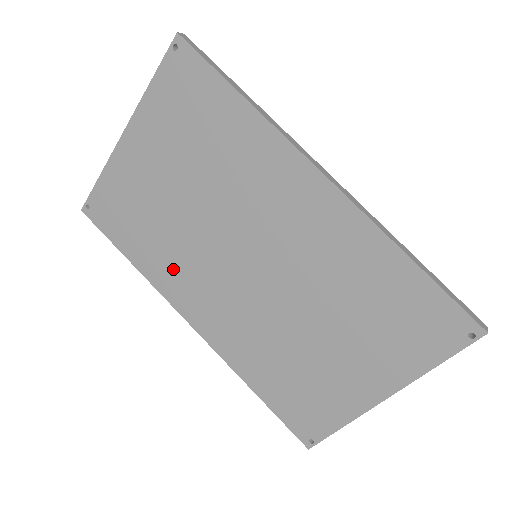
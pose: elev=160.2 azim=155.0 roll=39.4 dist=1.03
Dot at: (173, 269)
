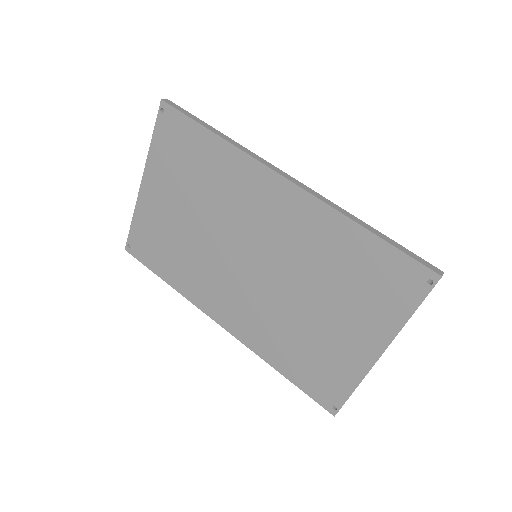
Dot at: (197, 281)
